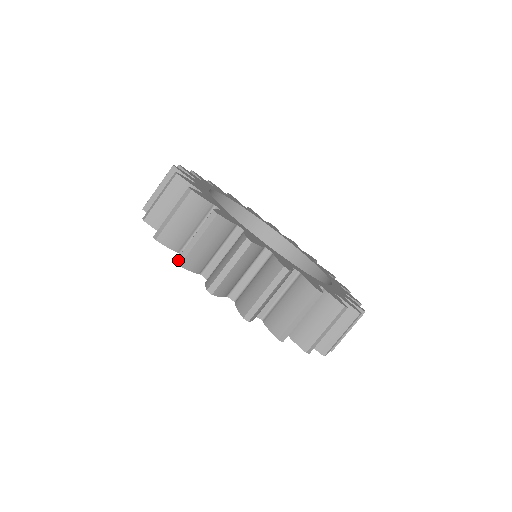
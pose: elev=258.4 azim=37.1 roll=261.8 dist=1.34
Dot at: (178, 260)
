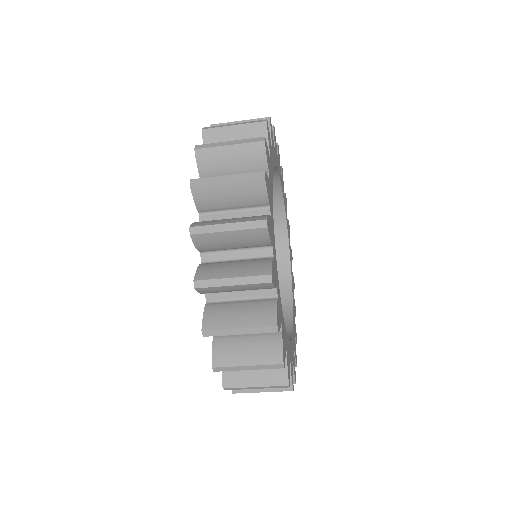
Dot at: (194, 229)
